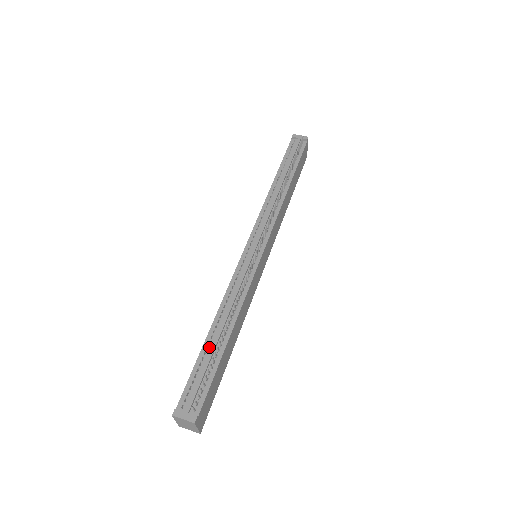
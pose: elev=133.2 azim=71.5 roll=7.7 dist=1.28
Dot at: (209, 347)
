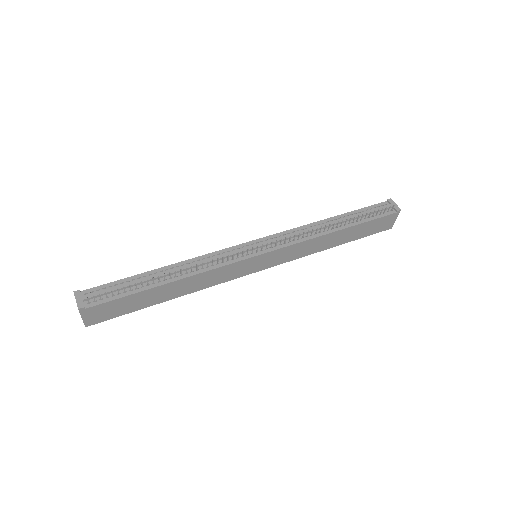
Dot at: (146, 277)
